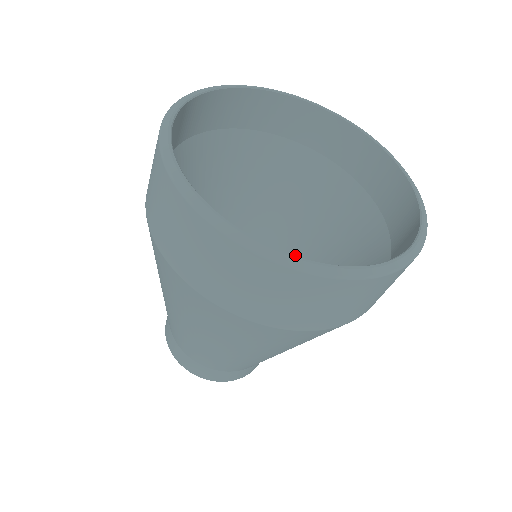
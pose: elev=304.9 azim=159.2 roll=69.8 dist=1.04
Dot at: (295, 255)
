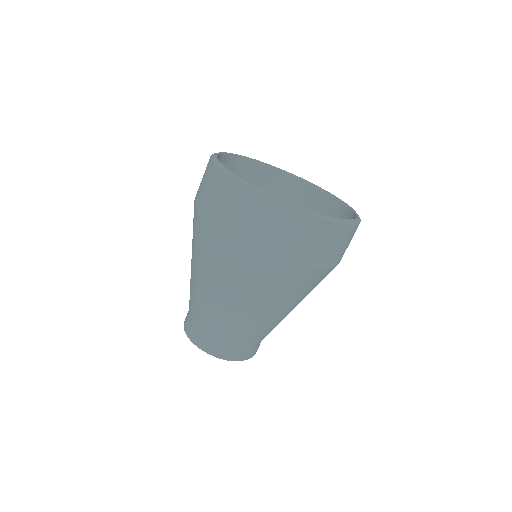
Dot at: occluded
